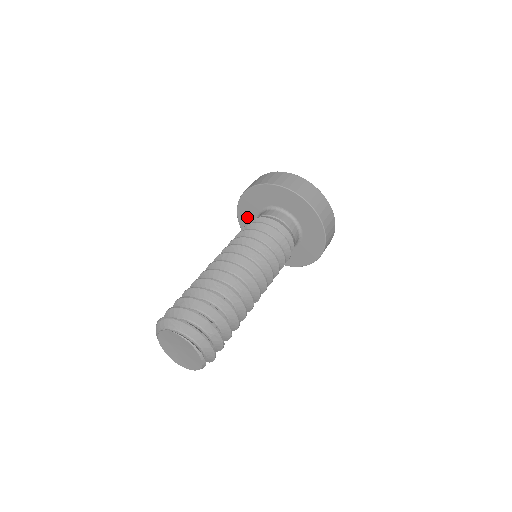
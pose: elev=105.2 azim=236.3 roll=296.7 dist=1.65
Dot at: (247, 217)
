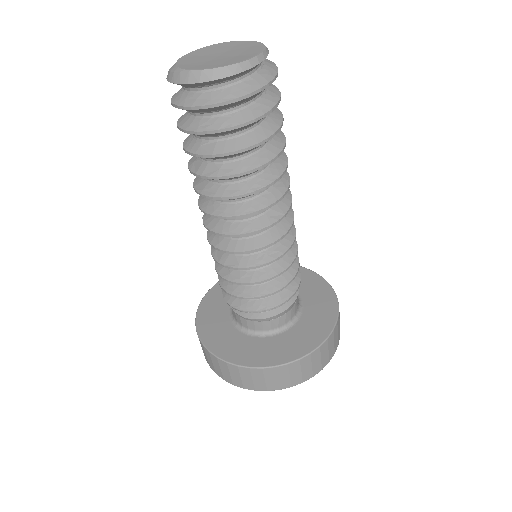
Dot at: (215, 306)
